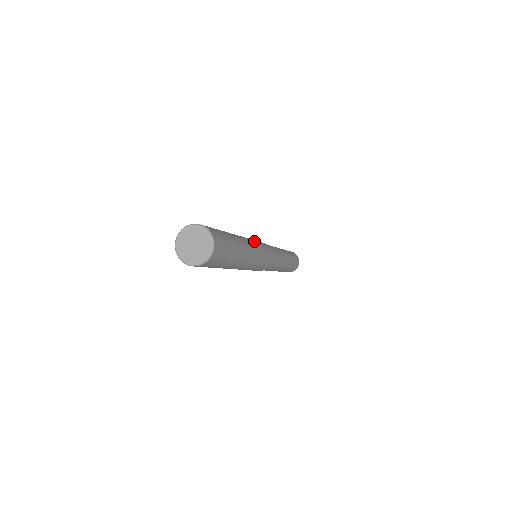
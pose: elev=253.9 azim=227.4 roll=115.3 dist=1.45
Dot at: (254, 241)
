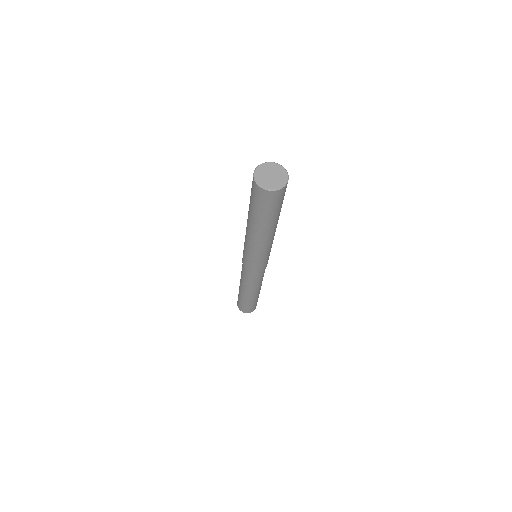
Dot at: occluded
